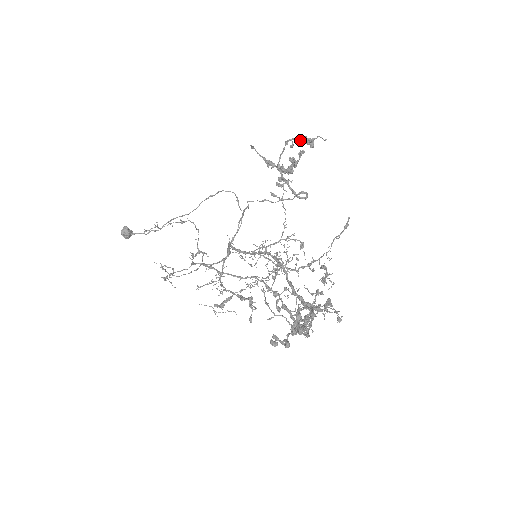
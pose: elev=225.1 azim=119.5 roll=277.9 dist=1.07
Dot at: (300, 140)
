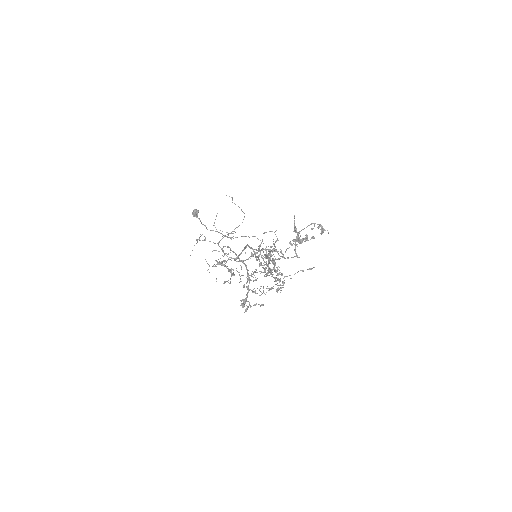
Dot at: (319, 225)
